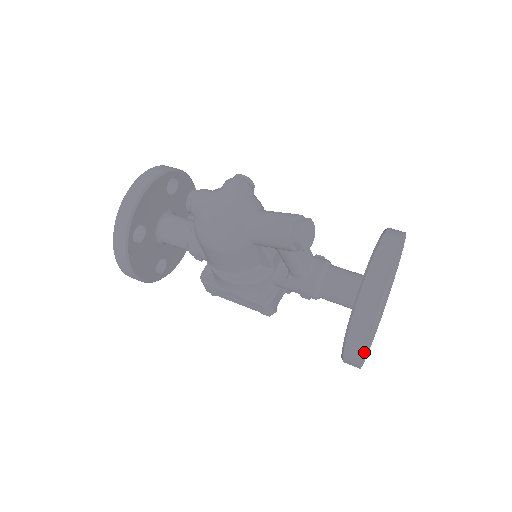
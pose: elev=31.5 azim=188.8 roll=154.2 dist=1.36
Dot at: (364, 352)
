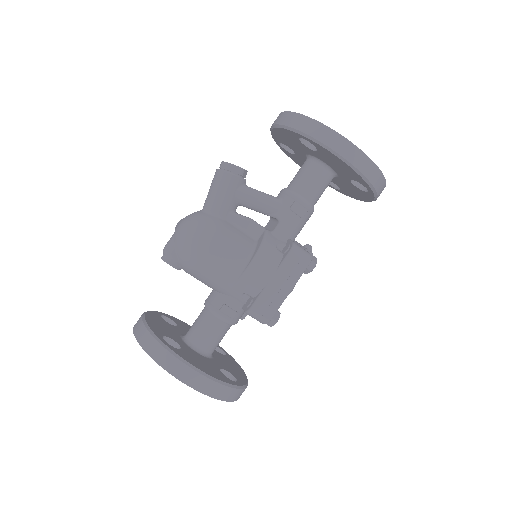
Dot at: occluded
